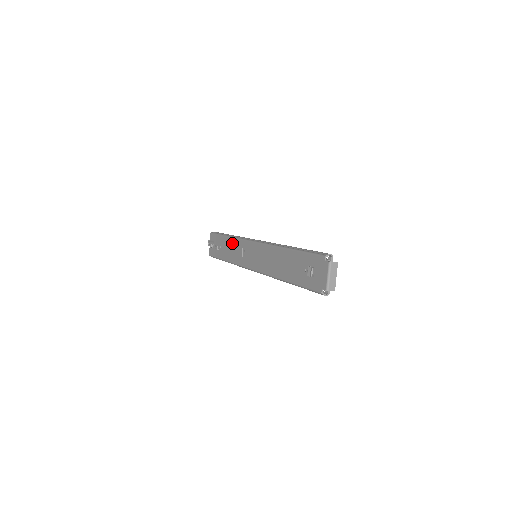
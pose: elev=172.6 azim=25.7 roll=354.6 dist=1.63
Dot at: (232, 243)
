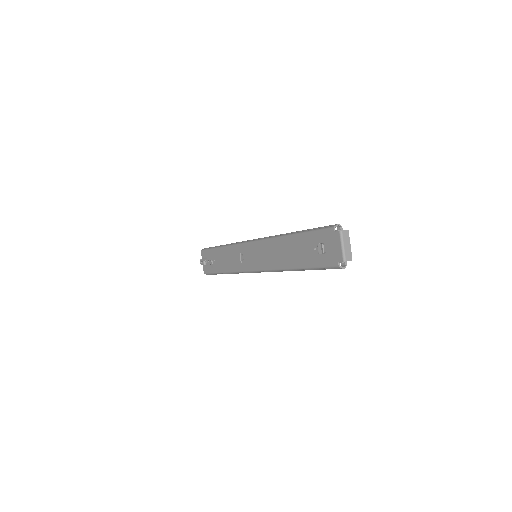
Dot at: (227, 252)
